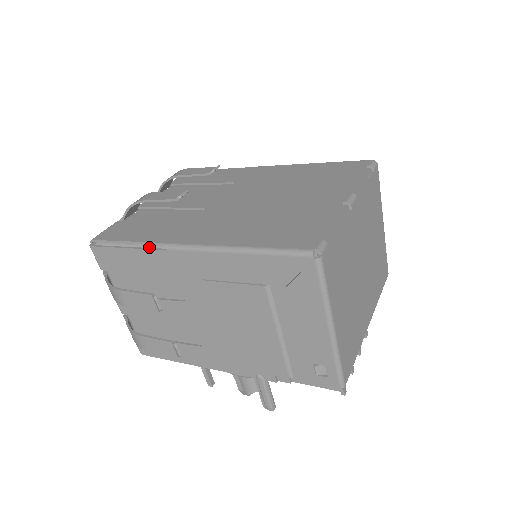
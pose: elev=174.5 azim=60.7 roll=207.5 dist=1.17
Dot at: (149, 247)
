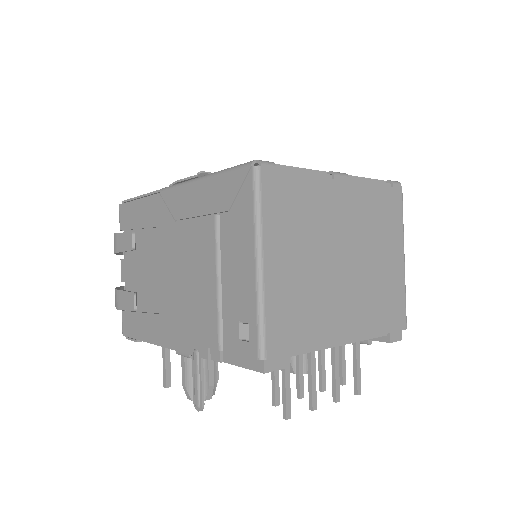
Dot at: occluded
